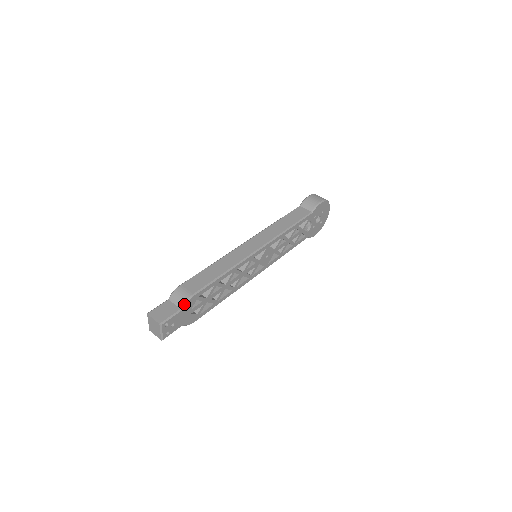
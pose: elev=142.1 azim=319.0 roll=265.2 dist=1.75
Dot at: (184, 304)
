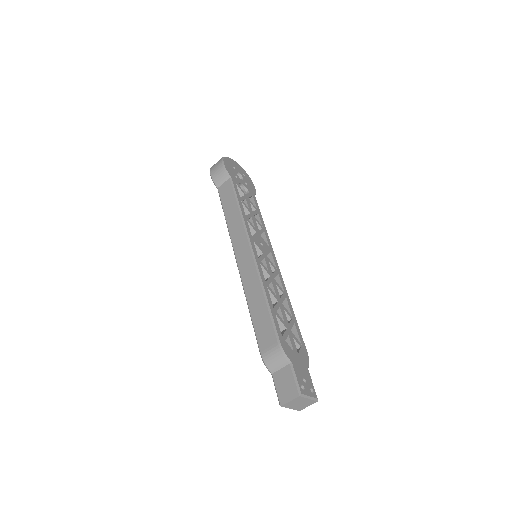
Dot at: (286, 357)
